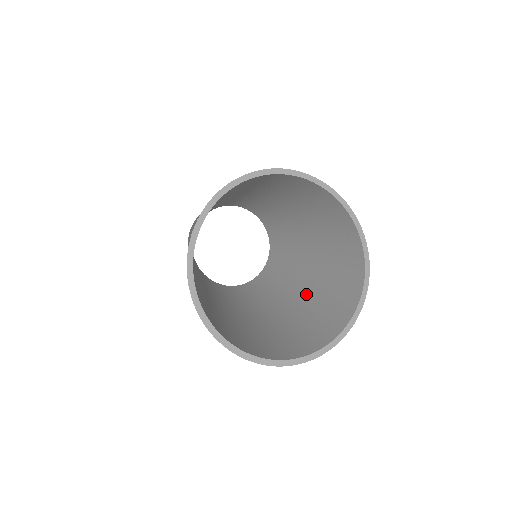
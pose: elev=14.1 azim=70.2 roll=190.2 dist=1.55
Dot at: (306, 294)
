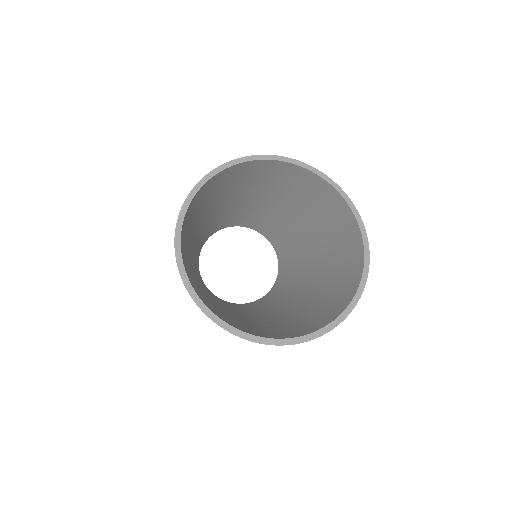
Dot at: (315, 283)
